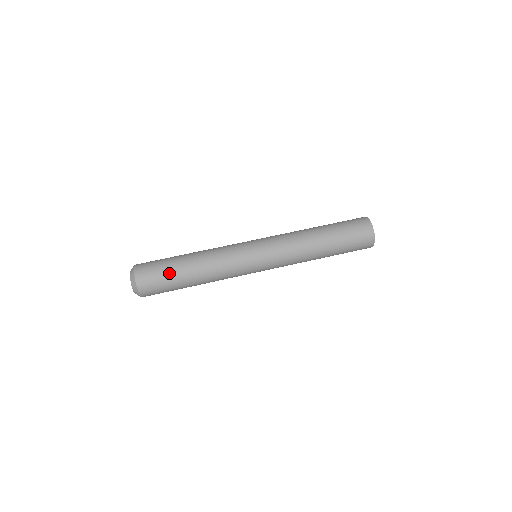
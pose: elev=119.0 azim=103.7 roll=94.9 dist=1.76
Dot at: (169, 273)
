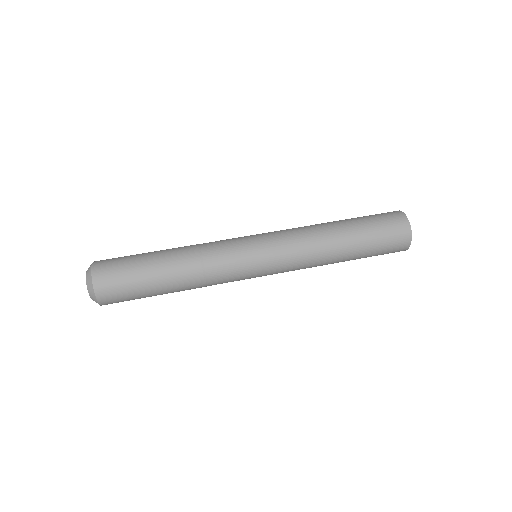
Dot at: (137, 256)
